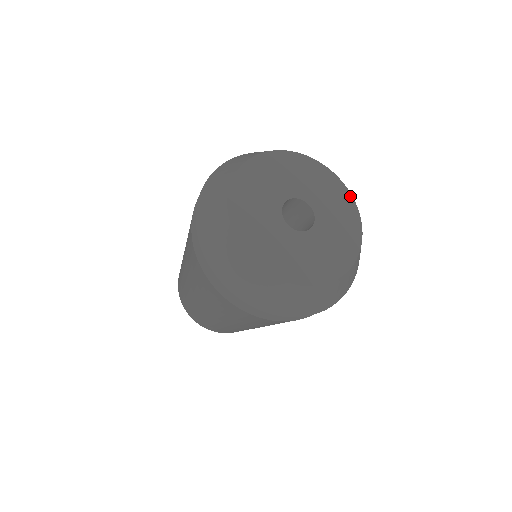
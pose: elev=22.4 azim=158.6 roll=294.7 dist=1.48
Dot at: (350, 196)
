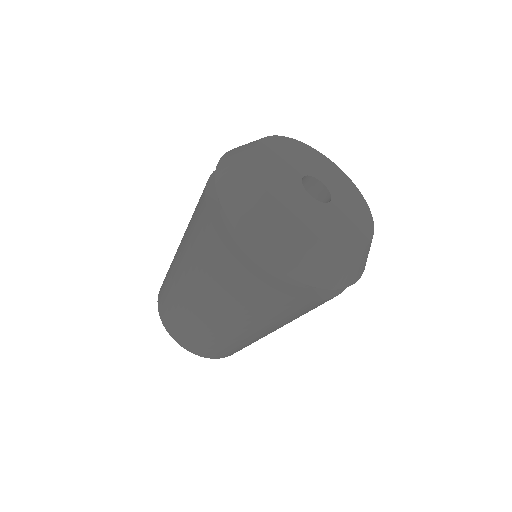
Dot at: (322, 155)
